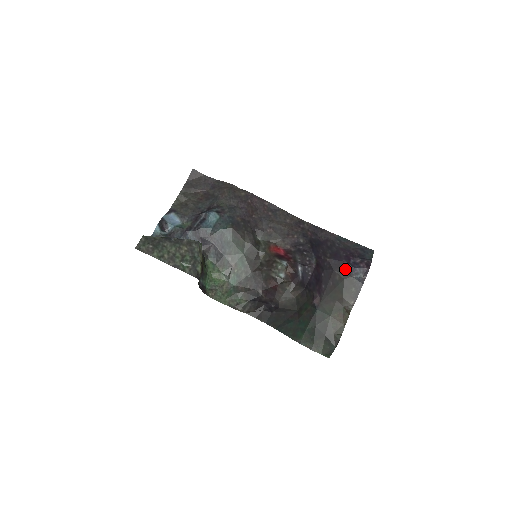
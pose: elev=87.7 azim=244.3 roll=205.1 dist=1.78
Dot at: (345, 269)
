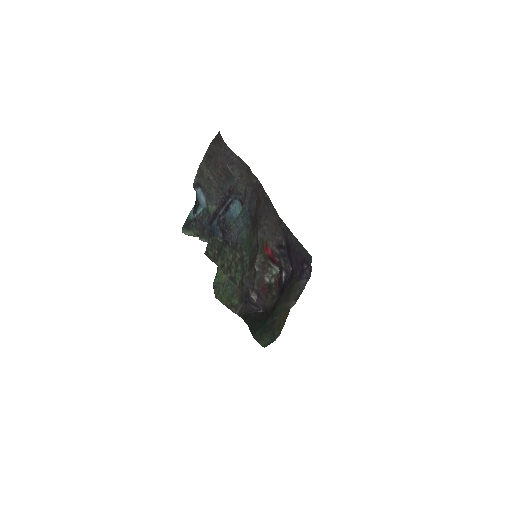
Dot at: (299, 274)
